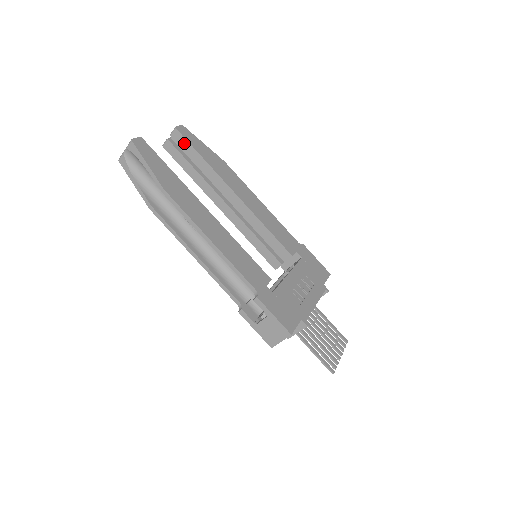
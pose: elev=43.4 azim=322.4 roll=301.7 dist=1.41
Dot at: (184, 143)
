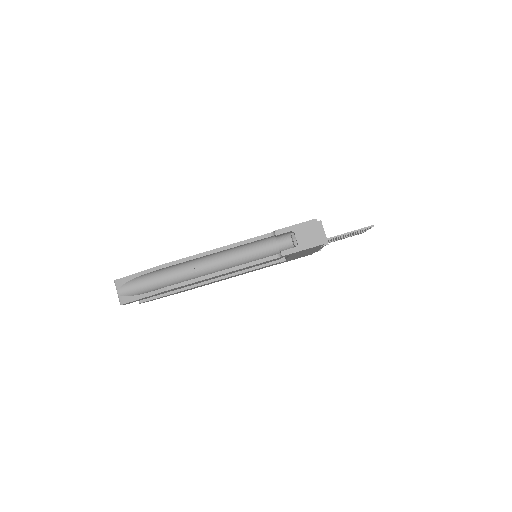
Dot at: occluded
